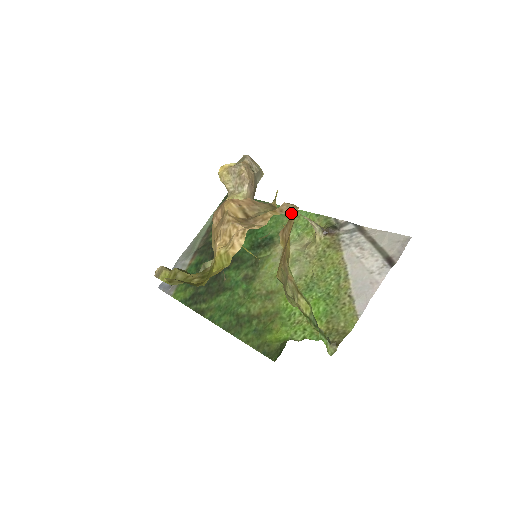
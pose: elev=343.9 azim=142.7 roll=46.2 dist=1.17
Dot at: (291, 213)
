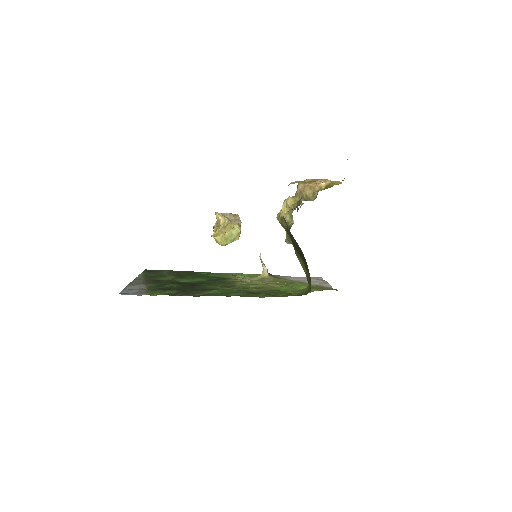
Dot at: occluded
